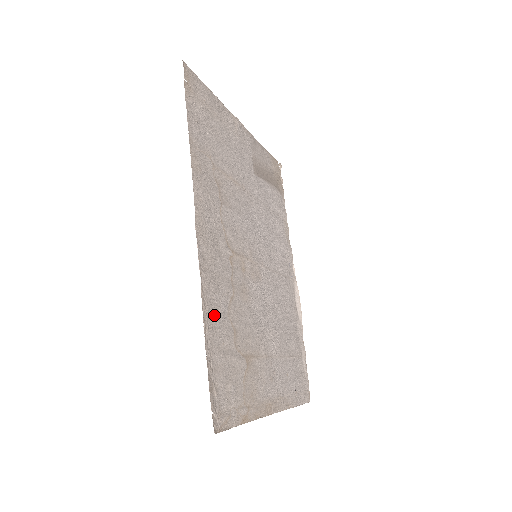
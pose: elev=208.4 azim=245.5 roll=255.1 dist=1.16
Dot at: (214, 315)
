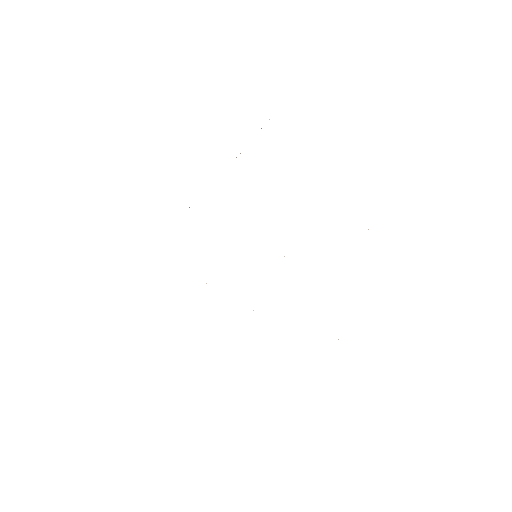
Dot at: occluded
